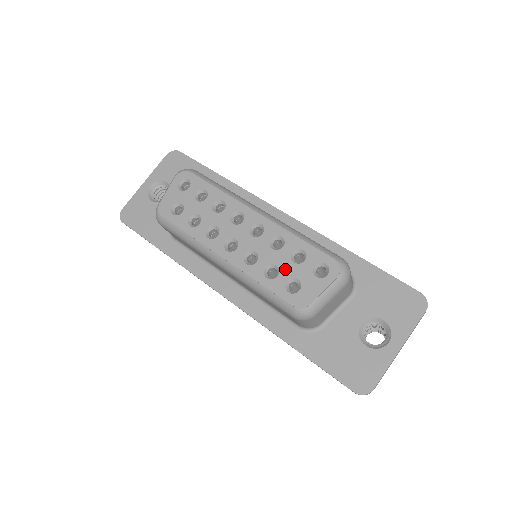
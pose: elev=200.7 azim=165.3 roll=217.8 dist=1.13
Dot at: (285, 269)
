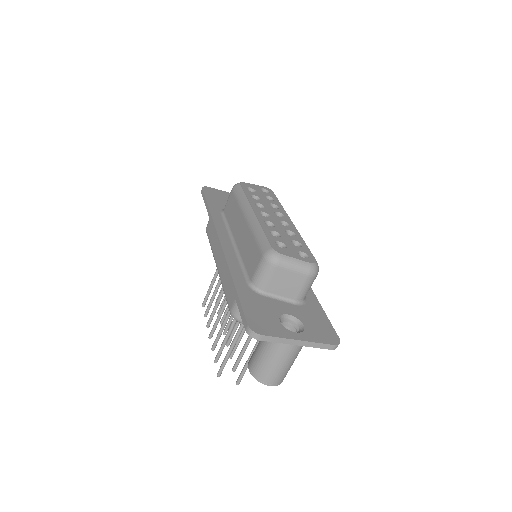
Dot at: (284, 239)
